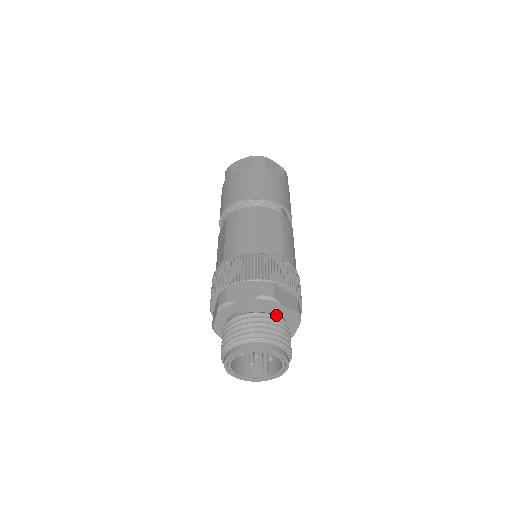
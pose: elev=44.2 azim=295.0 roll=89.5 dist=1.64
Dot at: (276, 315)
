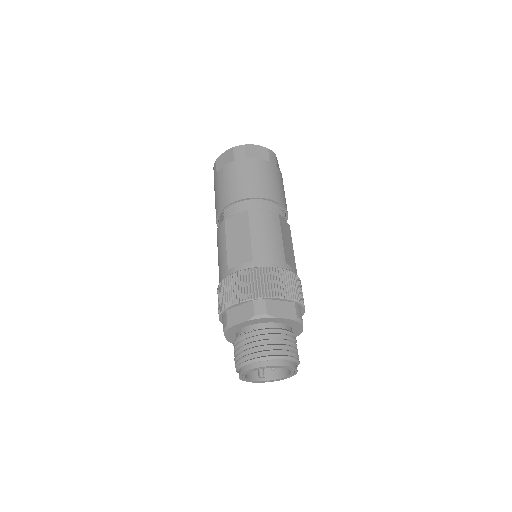
Dot at: occluded
